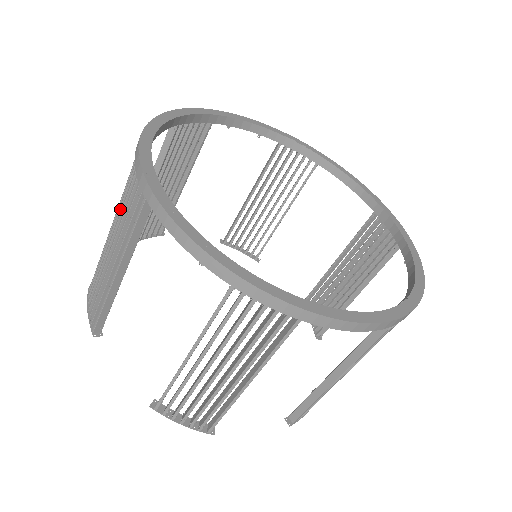
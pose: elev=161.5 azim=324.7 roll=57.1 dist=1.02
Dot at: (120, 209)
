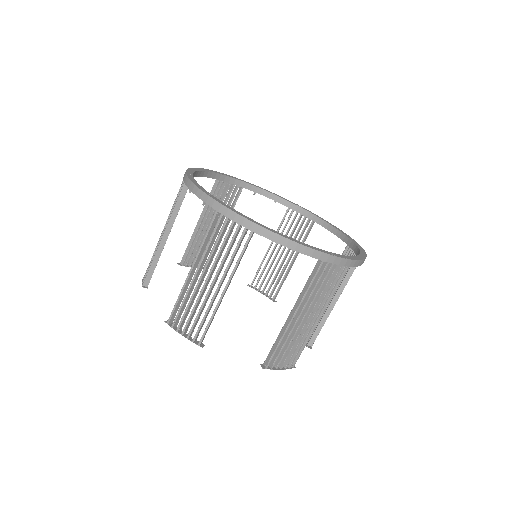
Dot at: occluded
